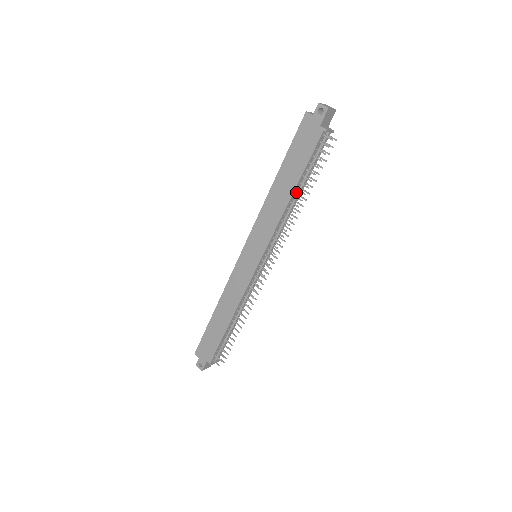
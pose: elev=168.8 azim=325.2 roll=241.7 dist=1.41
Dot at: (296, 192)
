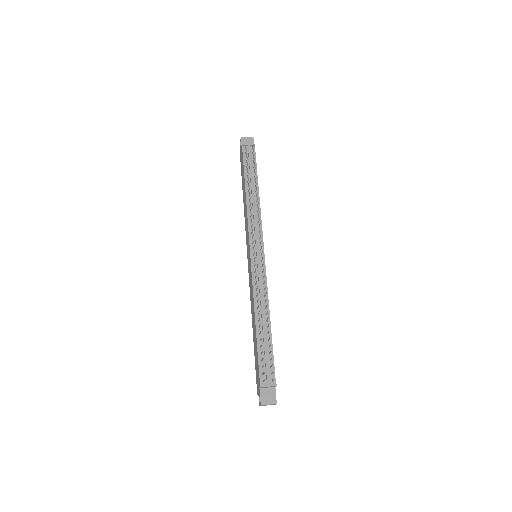
Dot at: (250, 189)
